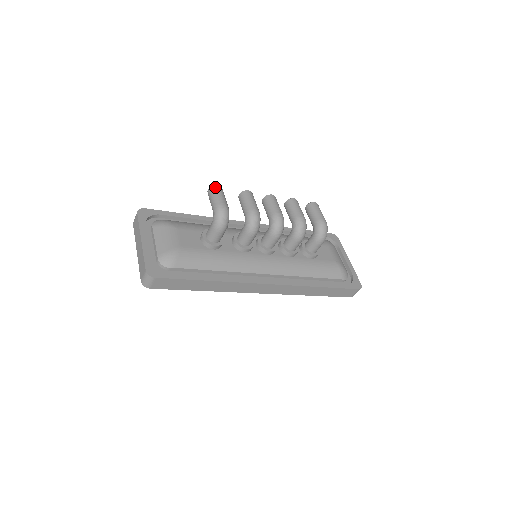
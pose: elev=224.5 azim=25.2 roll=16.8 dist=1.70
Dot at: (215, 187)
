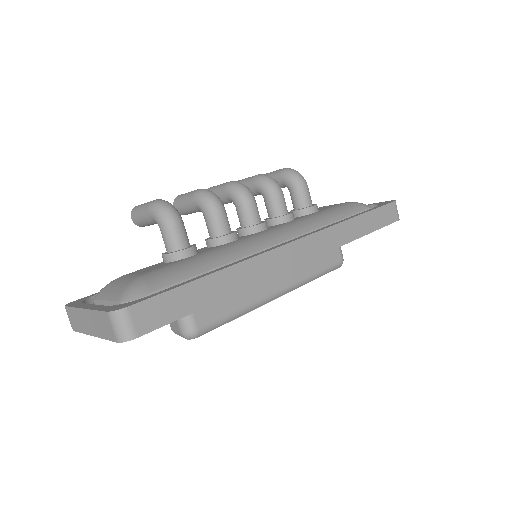
Dot at: (135, 207)
